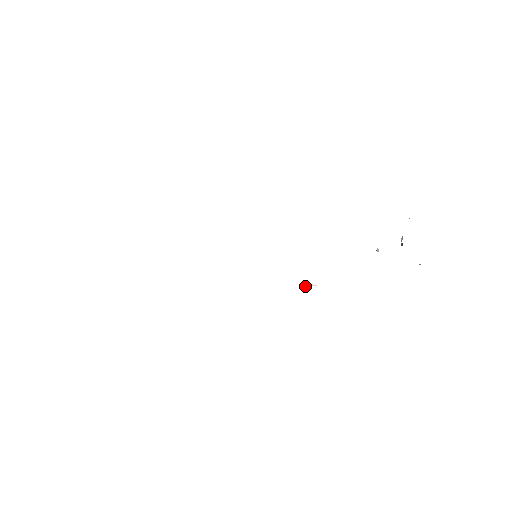
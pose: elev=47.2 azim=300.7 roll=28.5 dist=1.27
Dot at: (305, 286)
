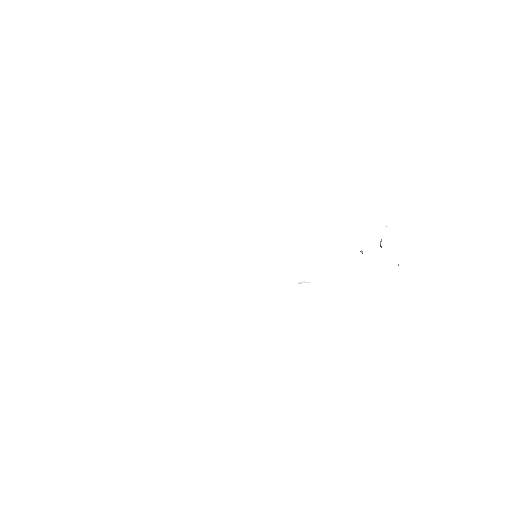
Dot at: (299, 283)
